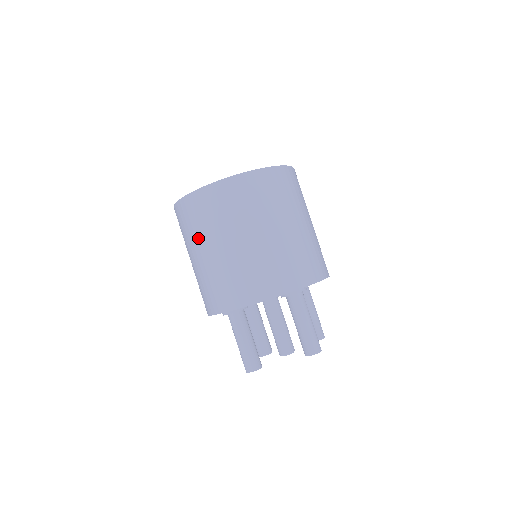
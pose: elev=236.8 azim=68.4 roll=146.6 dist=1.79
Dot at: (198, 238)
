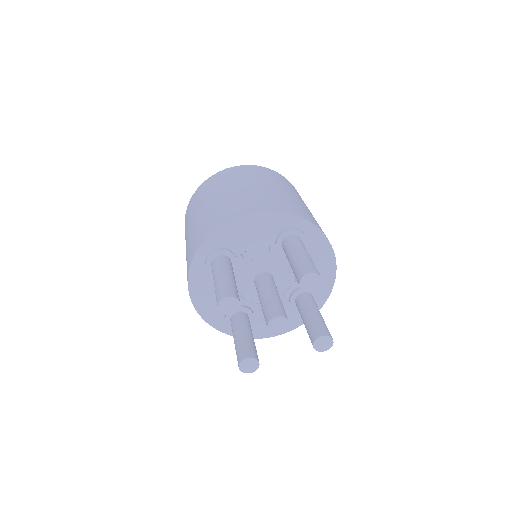
Dot at: (201, 203)
